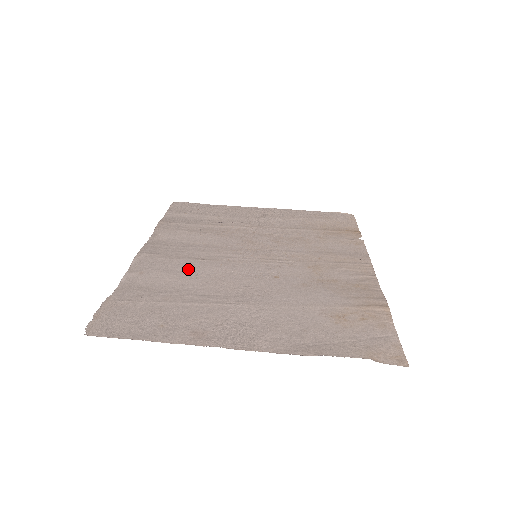
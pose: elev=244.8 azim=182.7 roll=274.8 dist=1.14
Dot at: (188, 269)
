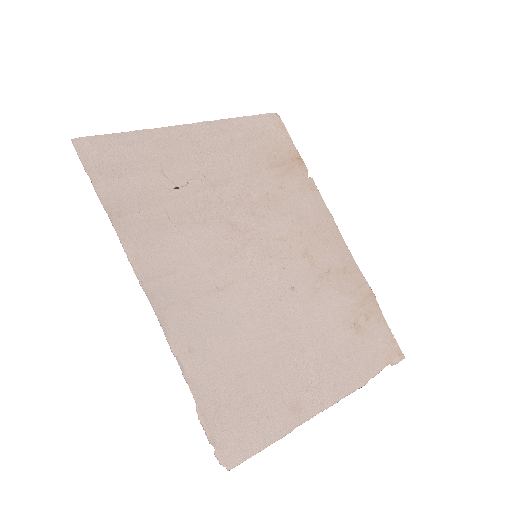
Dot at: (223, 317)
